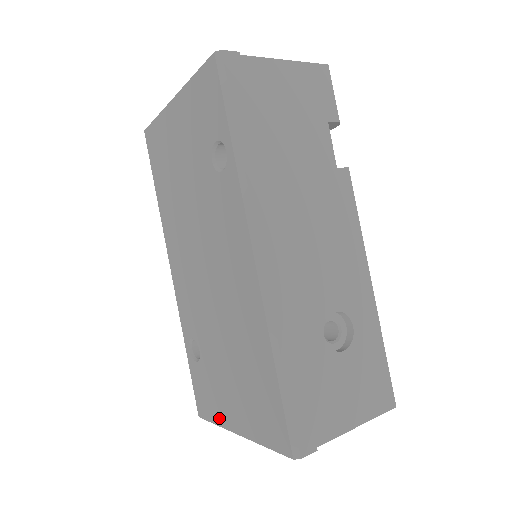
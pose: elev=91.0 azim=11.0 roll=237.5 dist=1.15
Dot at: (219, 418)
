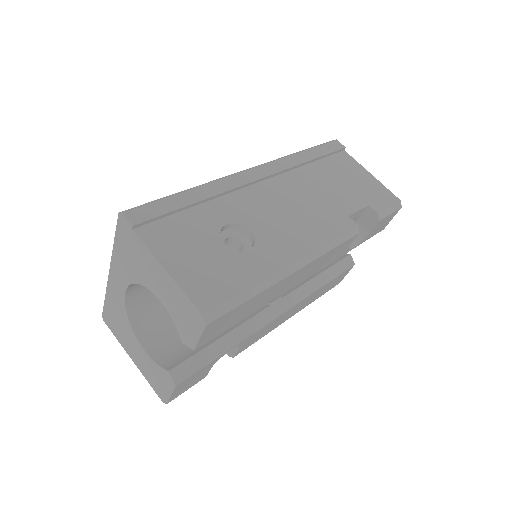
Dot at: occluded
